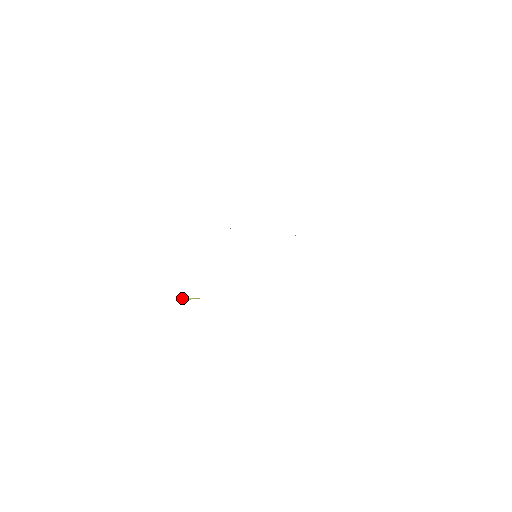
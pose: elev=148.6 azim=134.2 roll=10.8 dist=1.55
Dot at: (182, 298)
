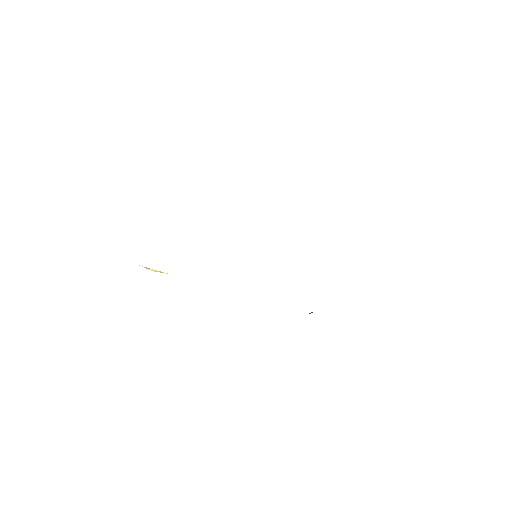
Dot at: (148, 268)
